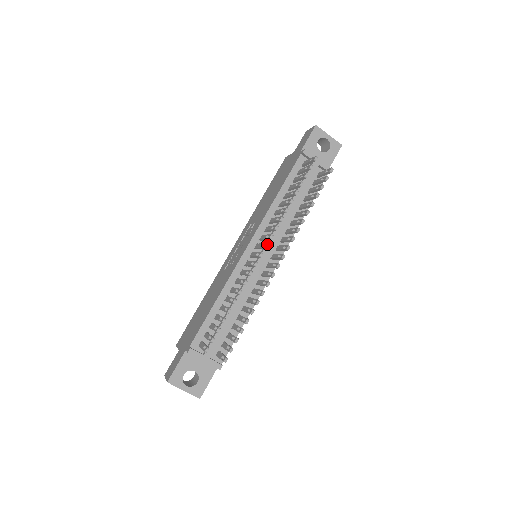
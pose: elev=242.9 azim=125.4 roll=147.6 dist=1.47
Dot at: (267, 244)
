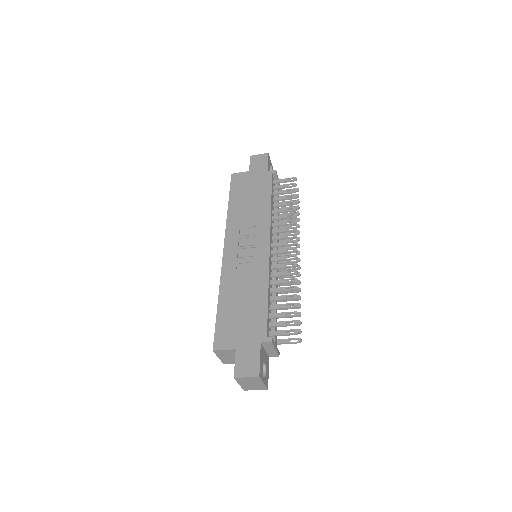
Dot at: occluded
